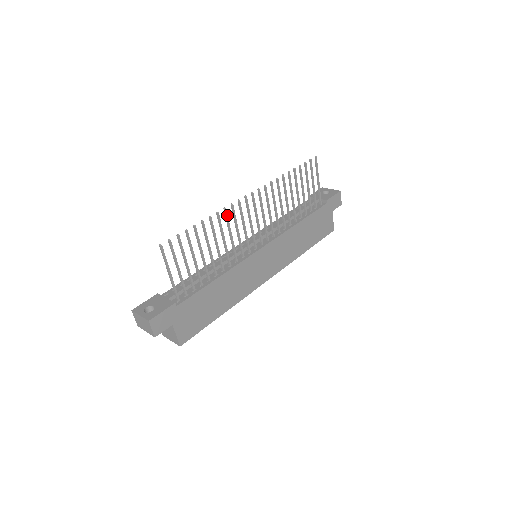
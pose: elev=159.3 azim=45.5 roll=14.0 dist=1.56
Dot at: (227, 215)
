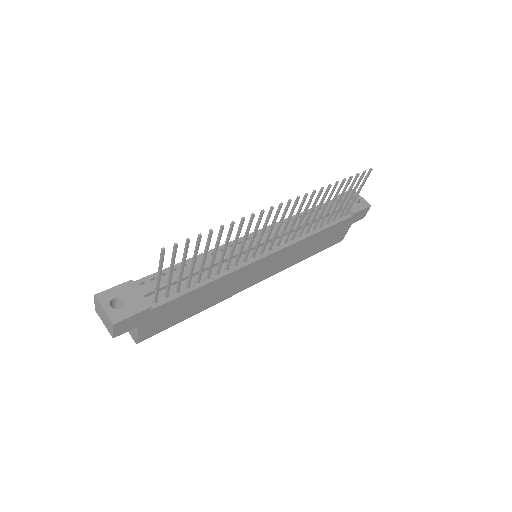
Dot at: (252, 221)
